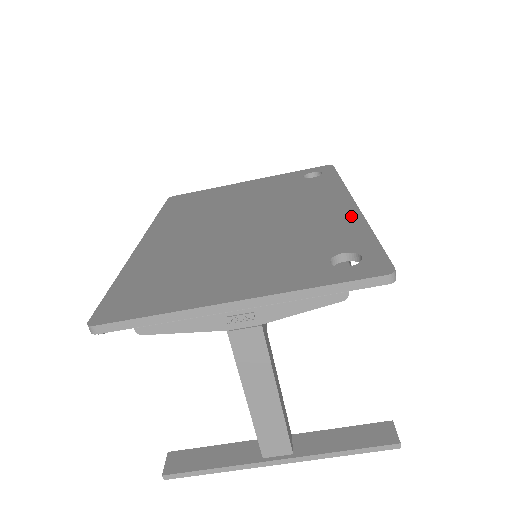
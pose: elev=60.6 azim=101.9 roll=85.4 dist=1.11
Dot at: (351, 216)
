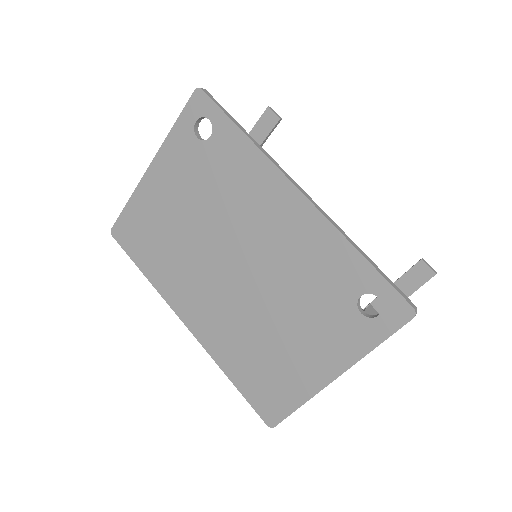
Dot at: (321, 228)
